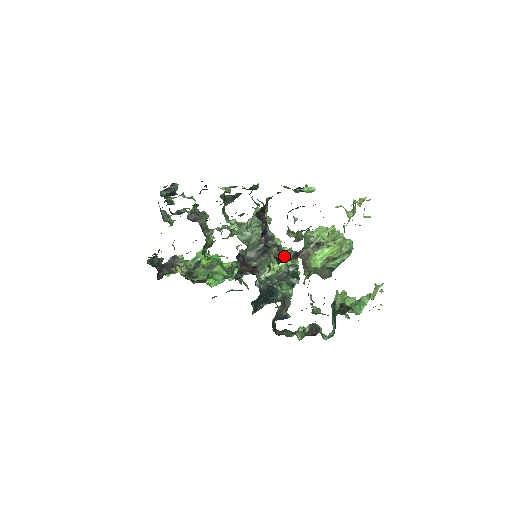
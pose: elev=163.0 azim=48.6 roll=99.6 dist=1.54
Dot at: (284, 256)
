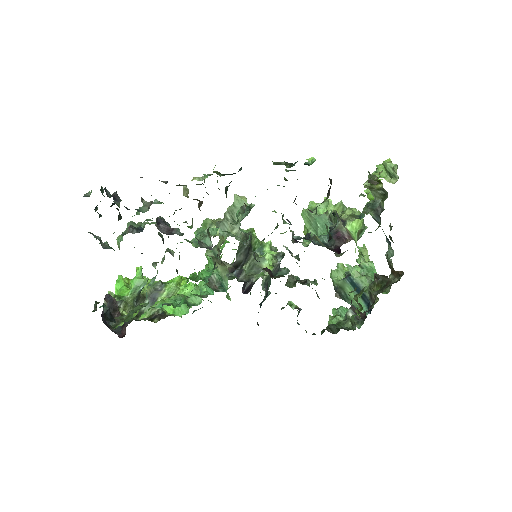
Dot at: (319, 244)
